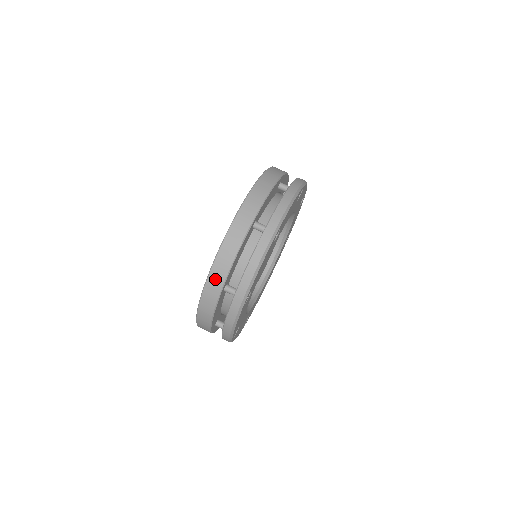
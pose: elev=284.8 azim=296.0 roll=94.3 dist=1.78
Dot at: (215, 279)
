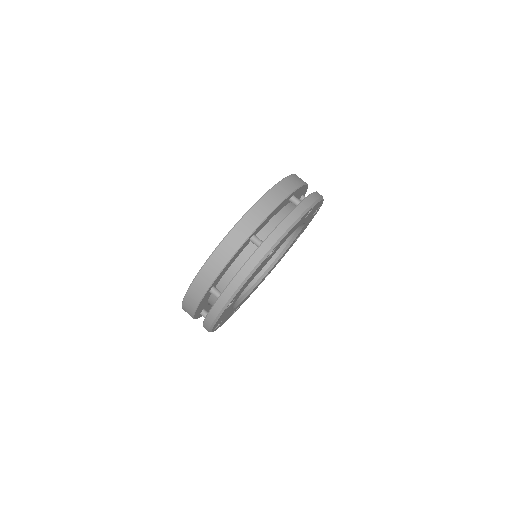
Dot at: occluded
